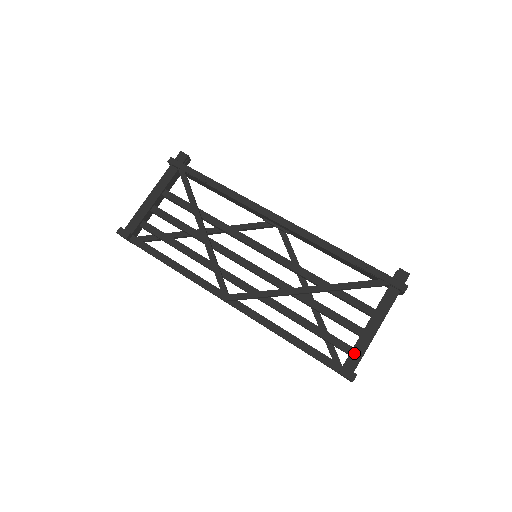
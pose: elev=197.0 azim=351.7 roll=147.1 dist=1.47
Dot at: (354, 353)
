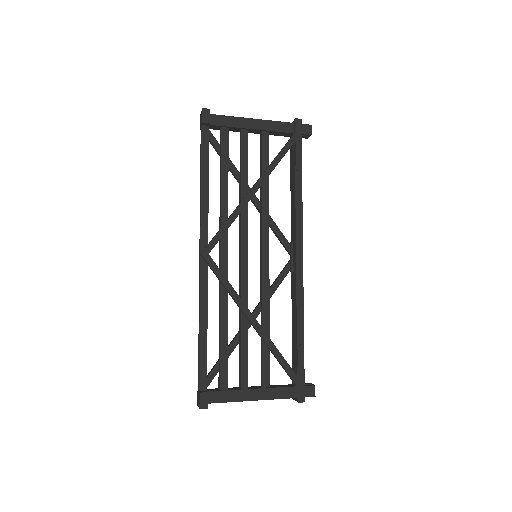
Dot at: (224, 394)
